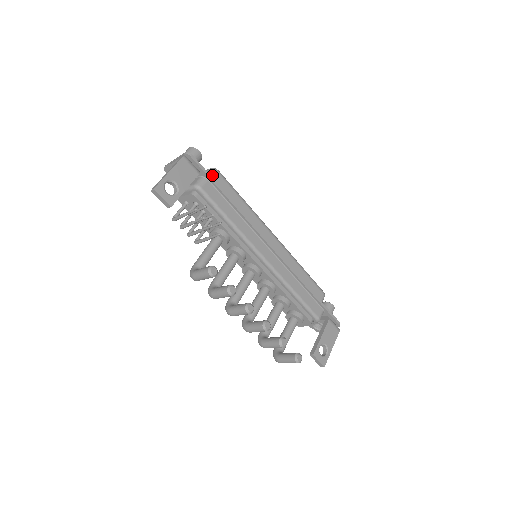
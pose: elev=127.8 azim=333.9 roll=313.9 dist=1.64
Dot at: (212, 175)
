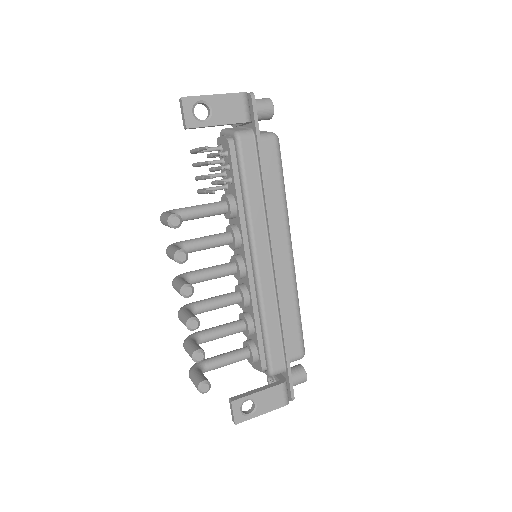
Dot at: (266, 138)
